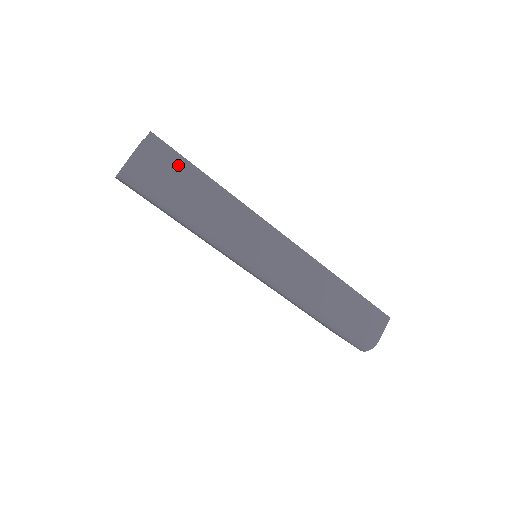
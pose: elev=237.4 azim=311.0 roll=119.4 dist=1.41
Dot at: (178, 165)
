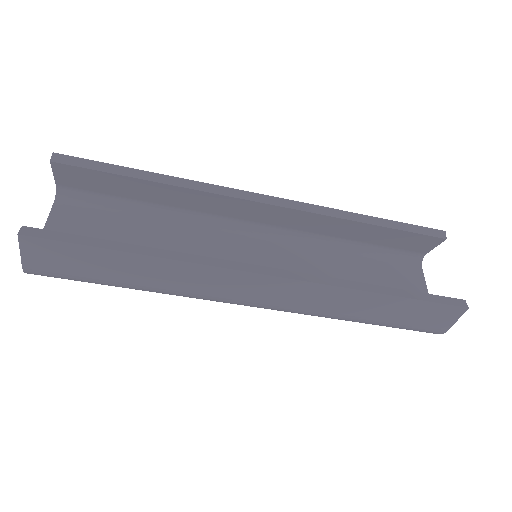
Dot at: (77, 254)
